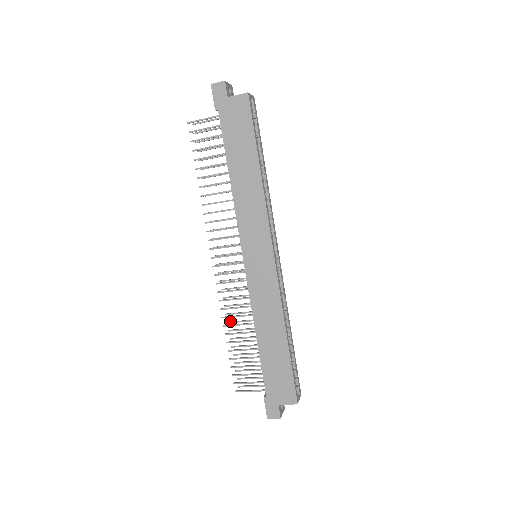
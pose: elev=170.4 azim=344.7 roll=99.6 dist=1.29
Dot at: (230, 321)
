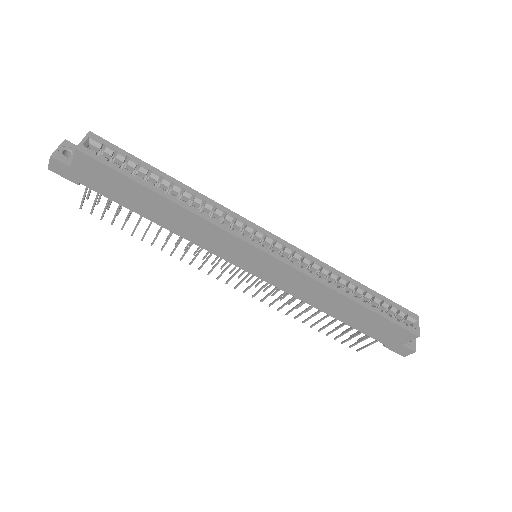
Dot at: occluded
